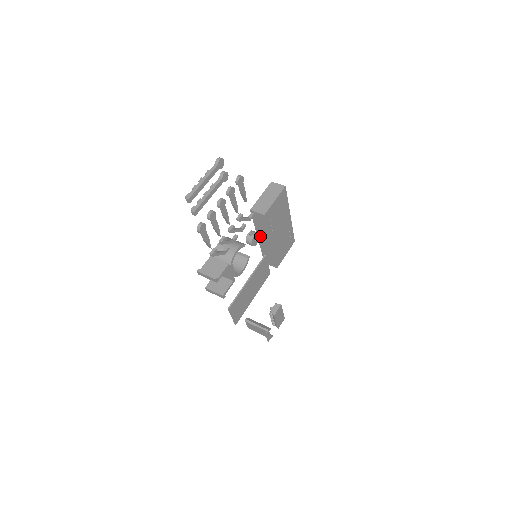
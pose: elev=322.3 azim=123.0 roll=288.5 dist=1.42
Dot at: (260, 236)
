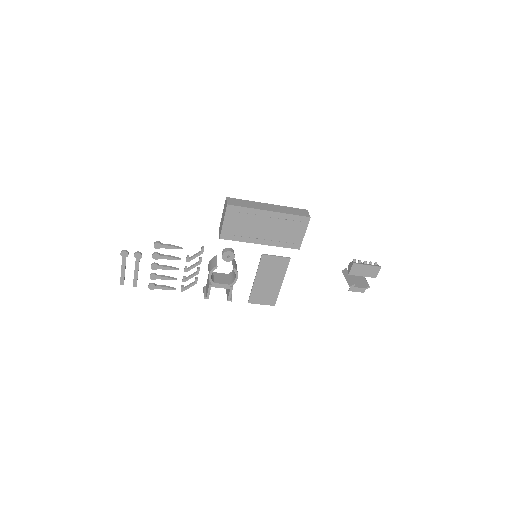
Dot at: occluded
